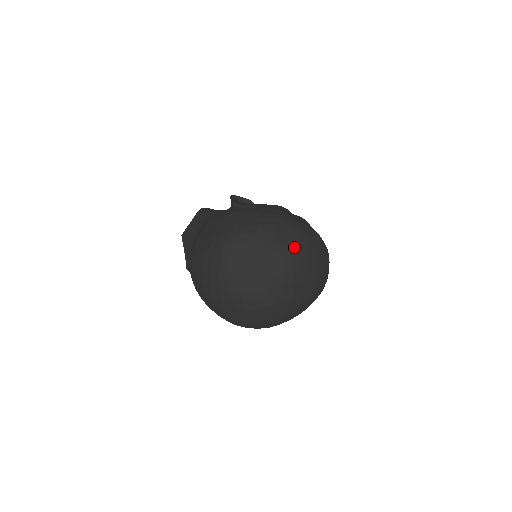
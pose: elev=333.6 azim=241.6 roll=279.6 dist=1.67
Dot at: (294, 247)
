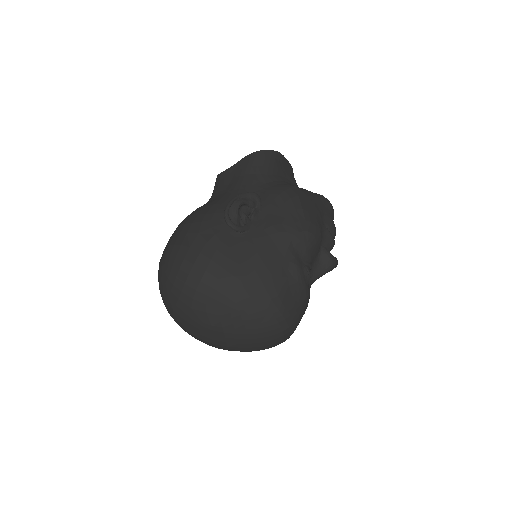
Dot at: (221, 322)
